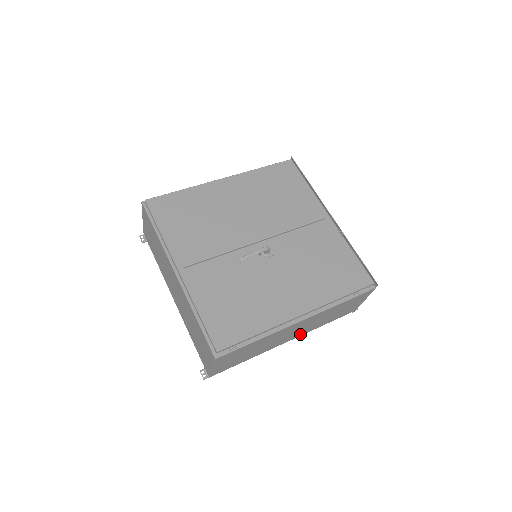
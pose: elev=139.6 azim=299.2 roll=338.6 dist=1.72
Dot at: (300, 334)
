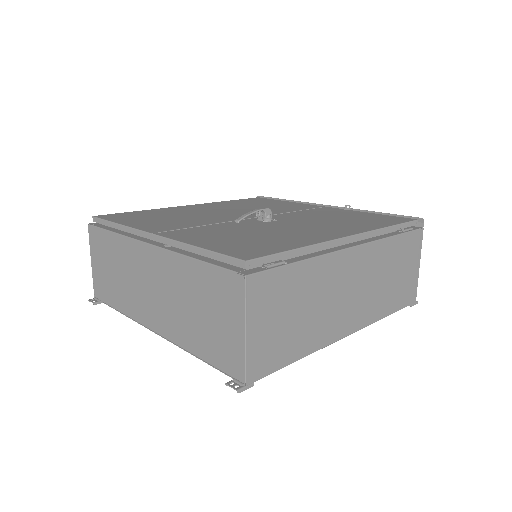
Dot at: (361, 320)
